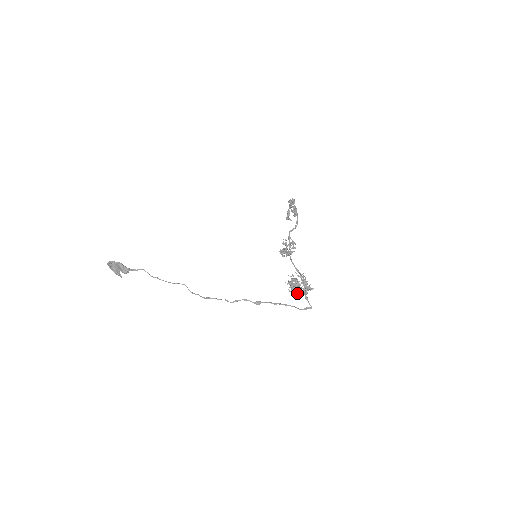
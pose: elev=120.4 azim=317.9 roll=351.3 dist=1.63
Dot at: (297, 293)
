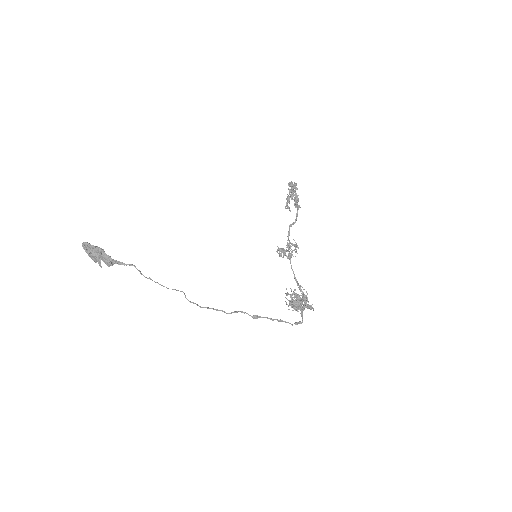
Dot at: (294, 307)
